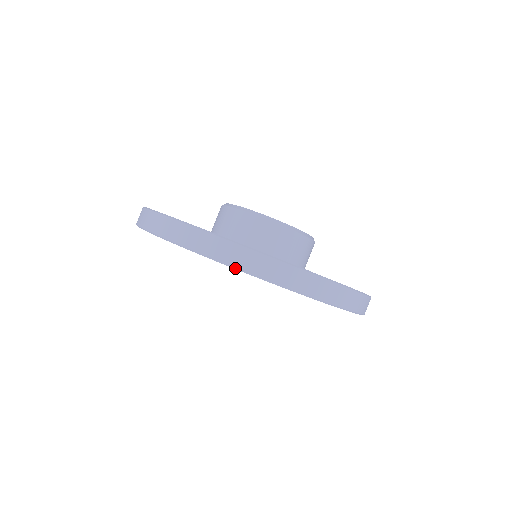
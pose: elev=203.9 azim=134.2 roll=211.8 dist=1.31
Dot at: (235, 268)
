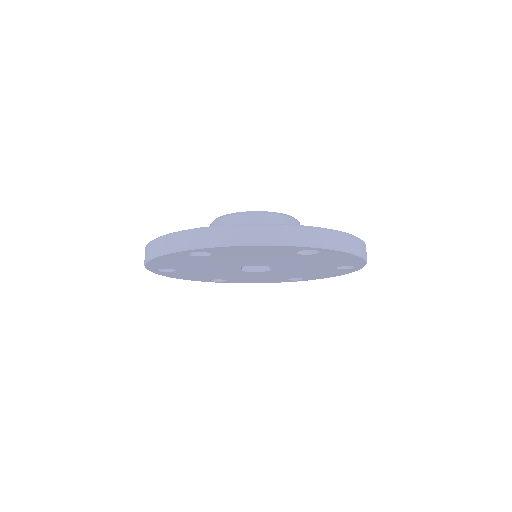
Dot at: (163, 254)
